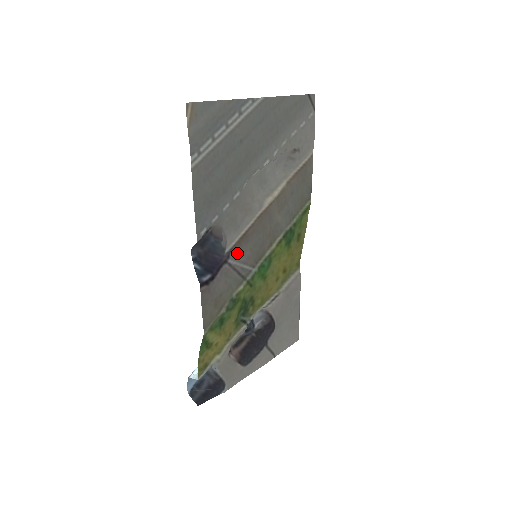
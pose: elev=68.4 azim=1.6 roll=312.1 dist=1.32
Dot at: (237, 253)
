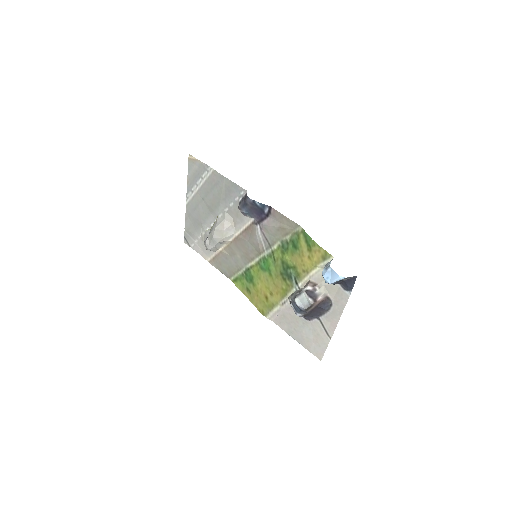
Dot at: (254, 232)
